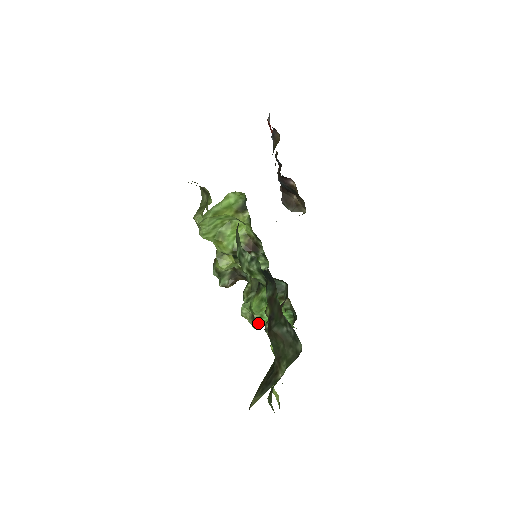
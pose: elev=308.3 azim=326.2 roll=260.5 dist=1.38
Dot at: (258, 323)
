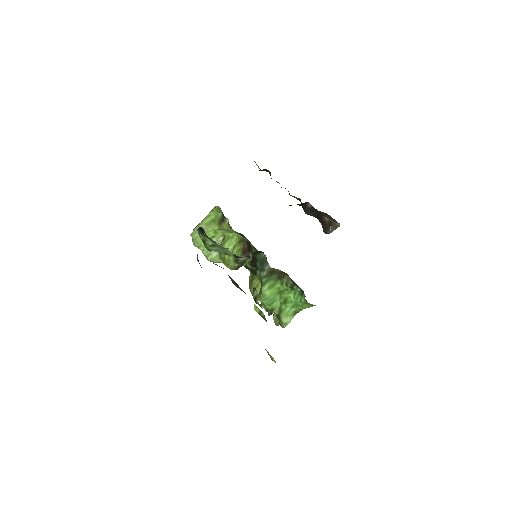
Dot at: (281, 319)
